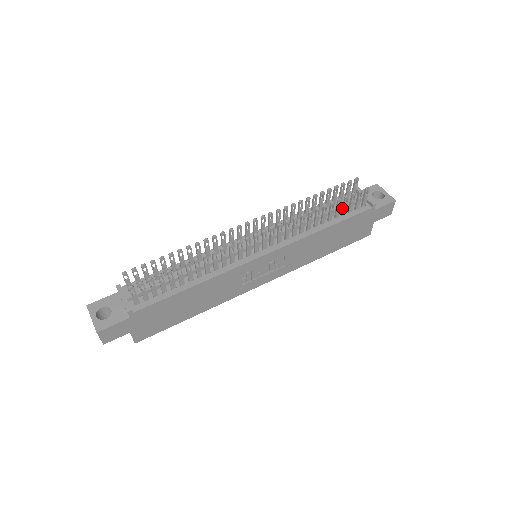
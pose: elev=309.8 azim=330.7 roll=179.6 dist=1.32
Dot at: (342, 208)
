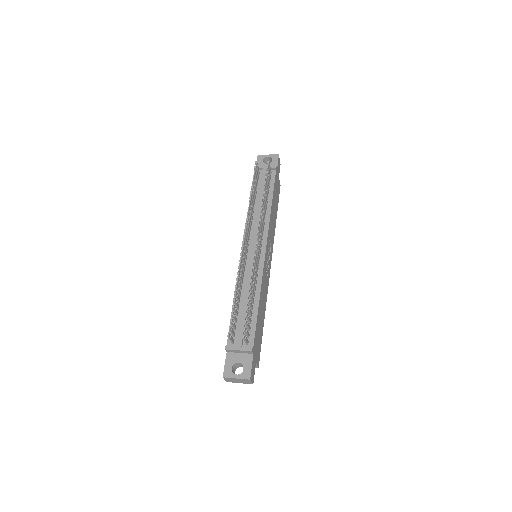
Dot at: (267, 185)
